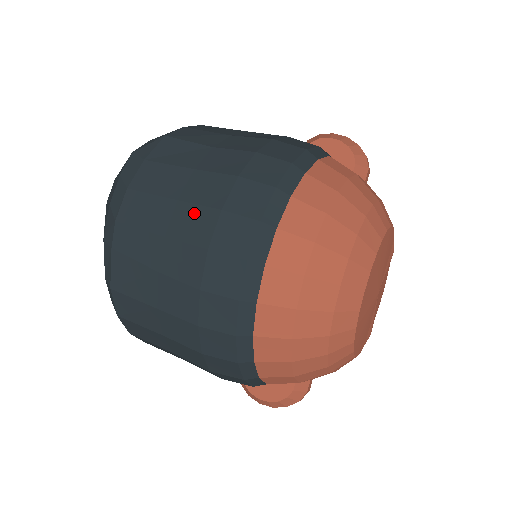
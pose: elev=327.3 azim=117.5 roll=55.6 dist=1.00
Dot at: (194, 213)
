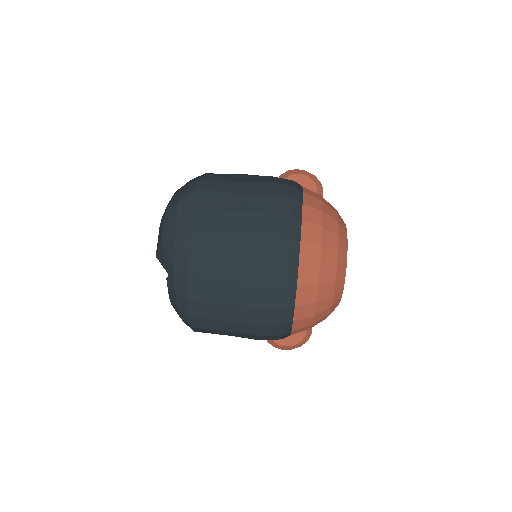
Dot at: (247, 240)
